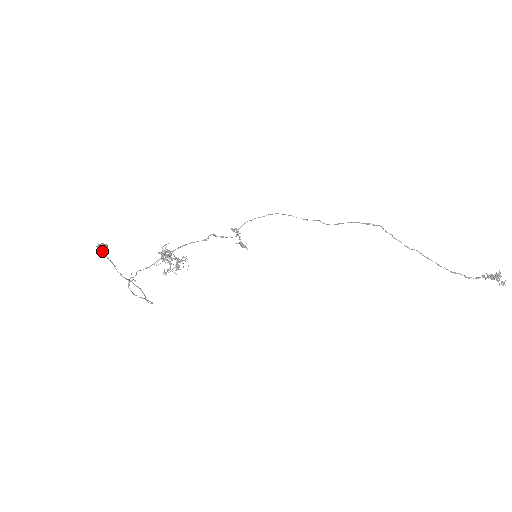
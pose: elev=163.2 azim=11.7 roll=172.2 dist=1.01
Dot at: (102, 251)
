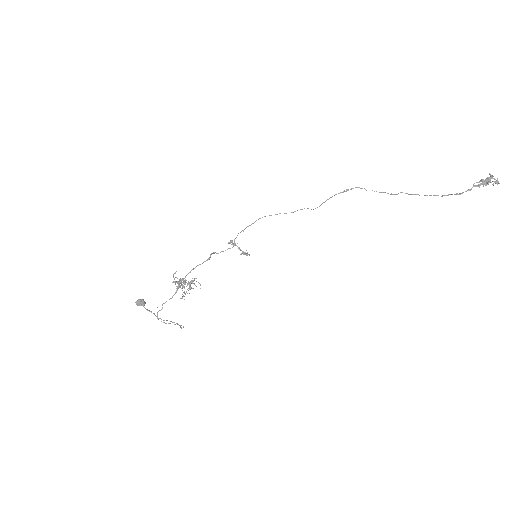
Dot at: (140, 305)
